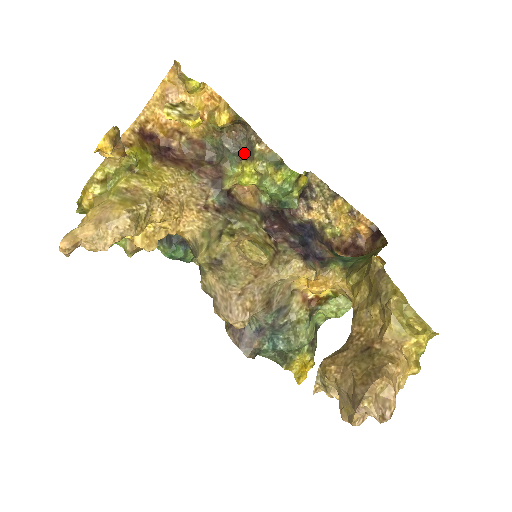
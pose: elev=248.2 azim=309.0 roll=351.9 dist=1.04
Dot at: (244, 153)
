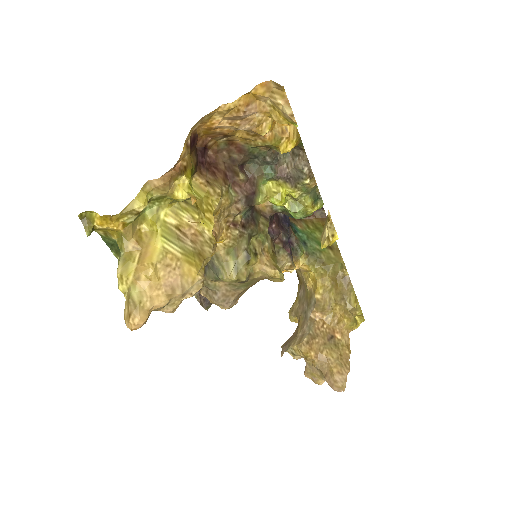
Dot at: (284, 172)
